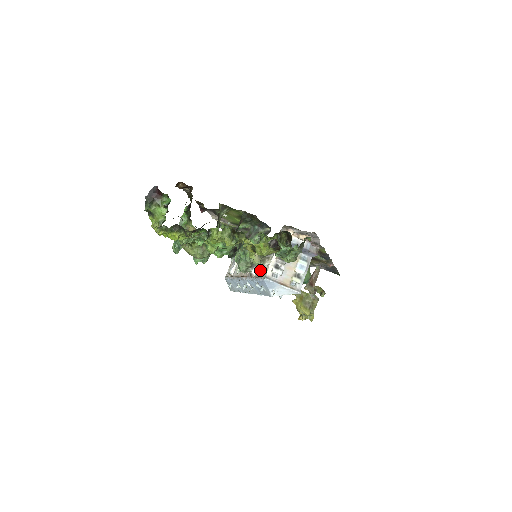
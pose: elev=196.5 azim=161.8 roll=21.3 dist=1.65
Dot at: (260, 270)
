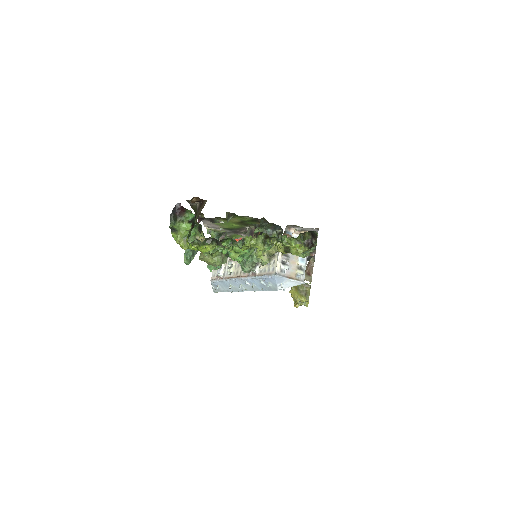
Dot at: (264, 268)
